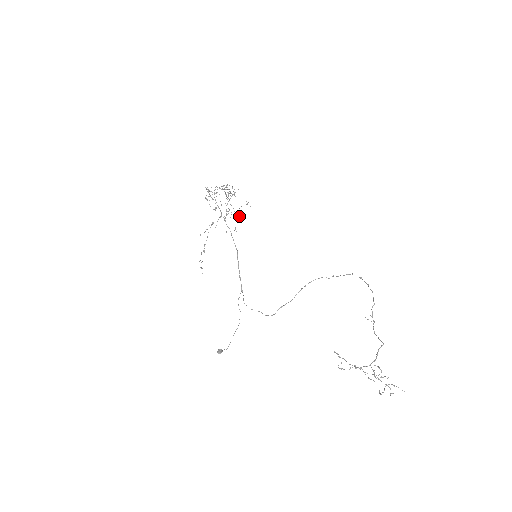
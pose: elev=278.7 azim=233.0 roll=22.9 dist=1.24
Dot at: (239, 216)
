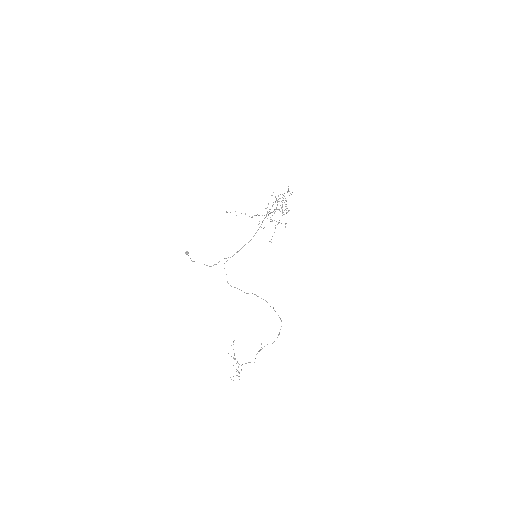
Dot at: occluded
